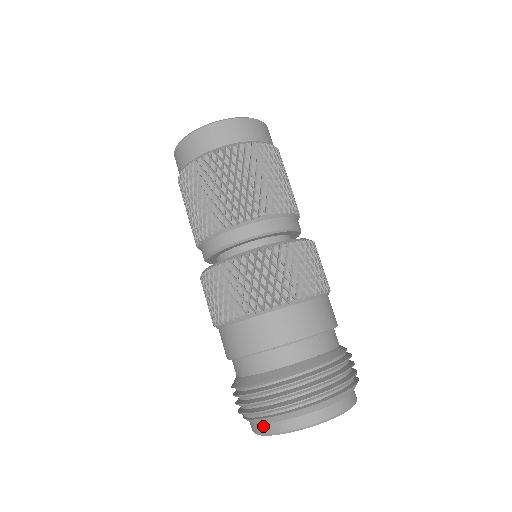
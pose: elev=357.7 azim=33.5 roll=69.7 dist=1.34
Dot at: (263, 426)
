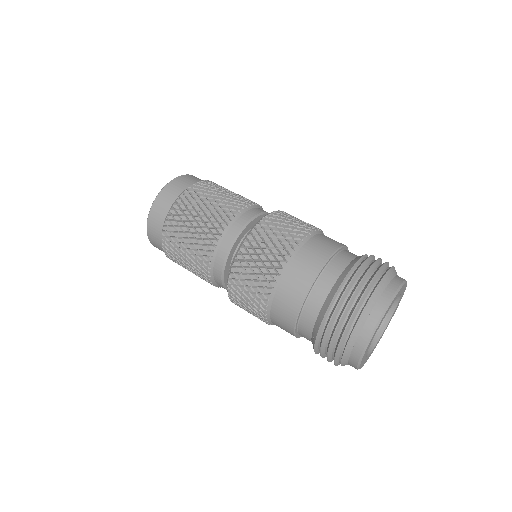
Dot at: (355, 348)
